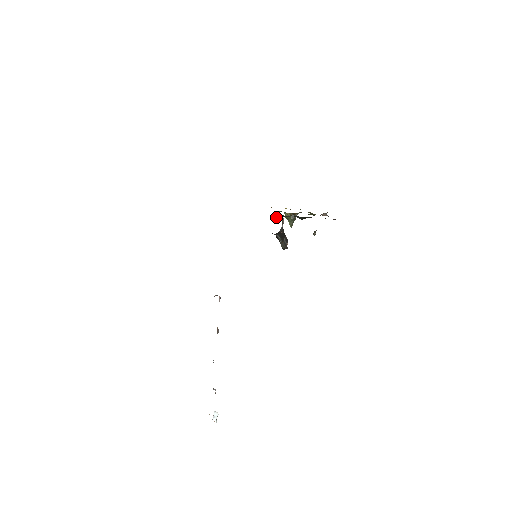
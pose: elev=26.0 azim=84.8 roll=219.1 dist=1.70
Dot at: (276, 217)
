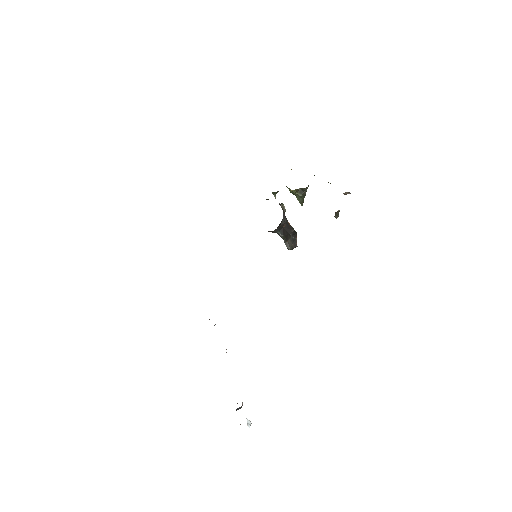
Dot at: (275, 197)
